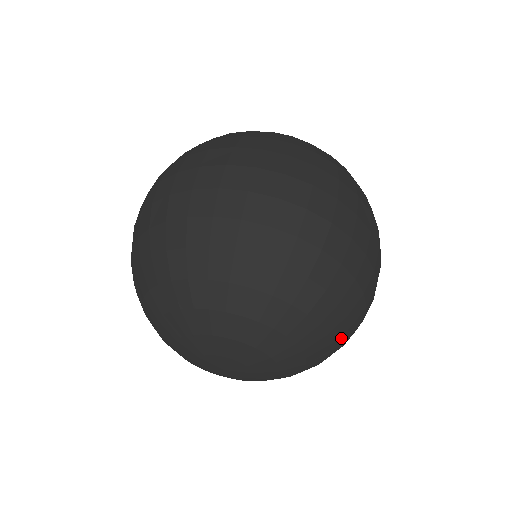
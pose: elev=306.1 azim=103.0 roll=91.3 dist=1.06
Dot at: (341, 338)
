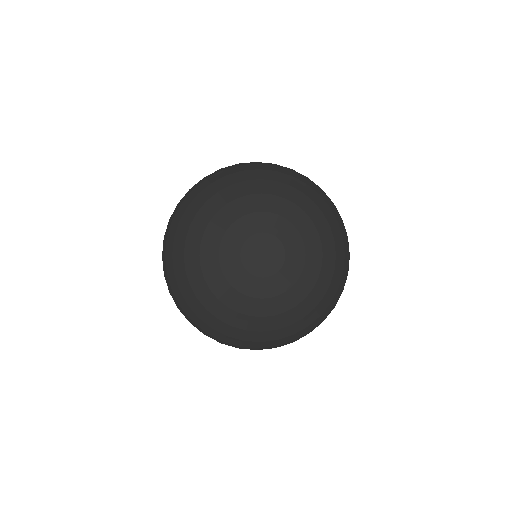
Dot at: (340, 245)
